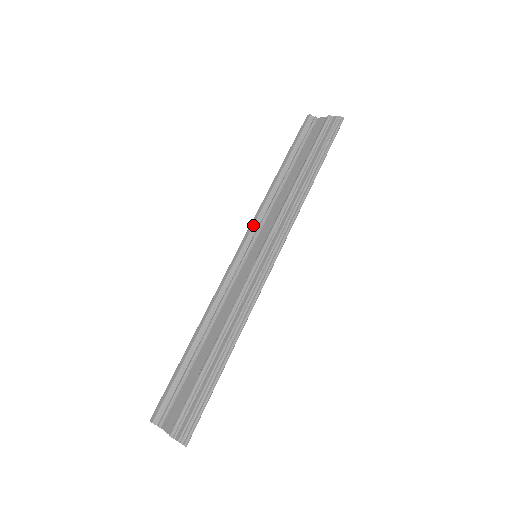
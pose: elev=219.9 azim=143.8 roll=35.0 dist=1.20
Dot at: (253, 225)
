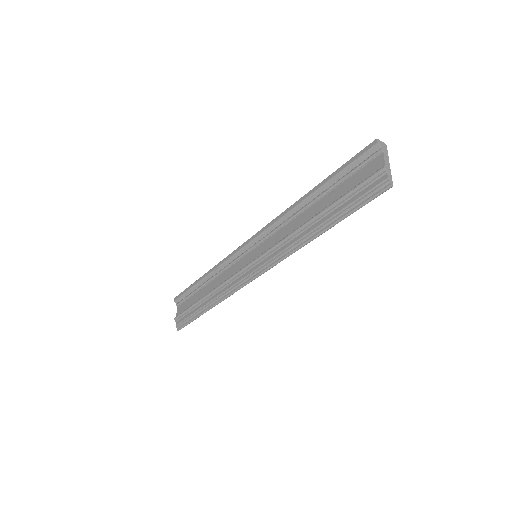
Dot at: (266, 229)
